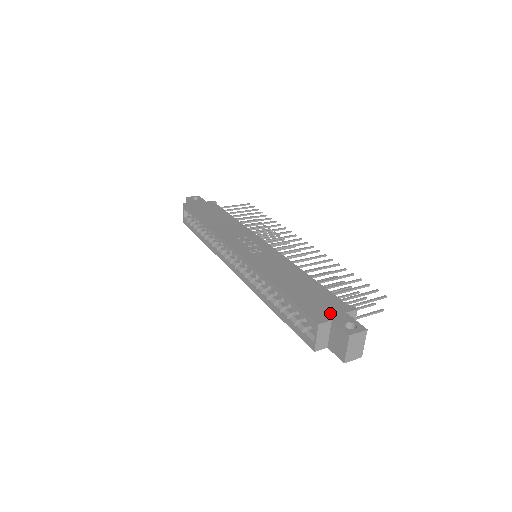
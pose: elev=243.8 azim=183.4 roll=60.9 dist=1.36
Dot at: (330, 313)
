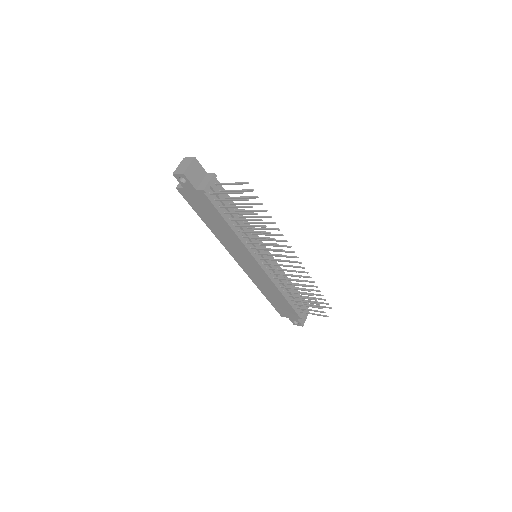
Dot at: occluded
